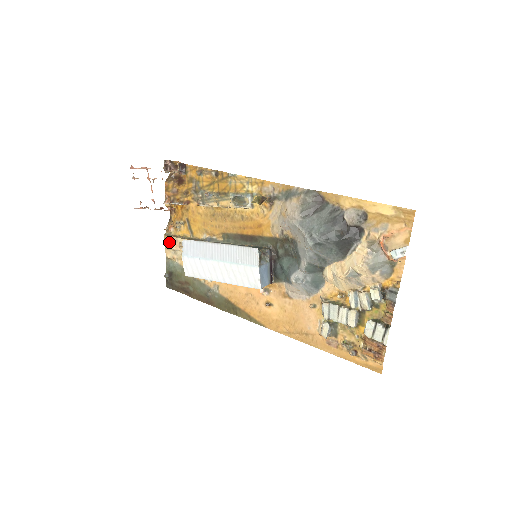
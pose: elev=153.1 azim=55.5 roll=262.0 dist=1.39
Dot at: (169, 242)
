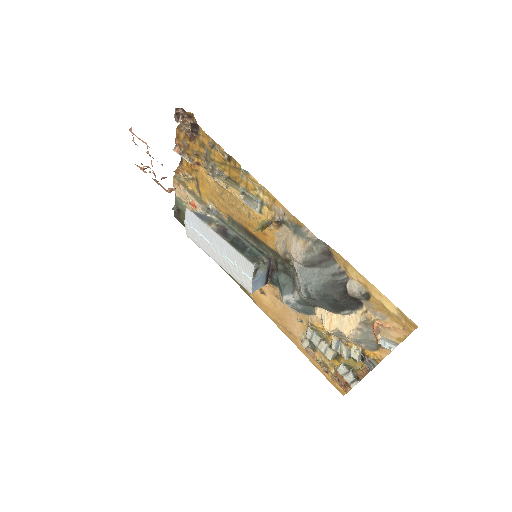
Dot at: (177, 186)
